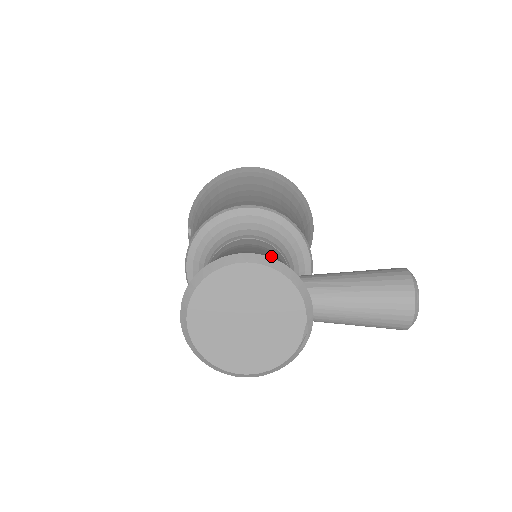
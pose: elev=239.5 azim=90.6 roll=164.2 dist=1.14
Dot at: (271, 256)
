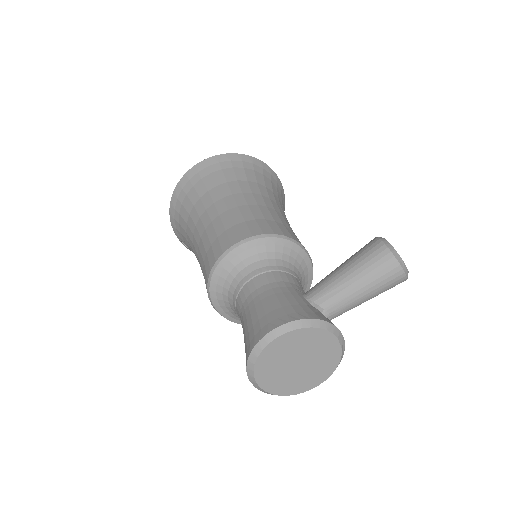
Dot at: (285, 310)
